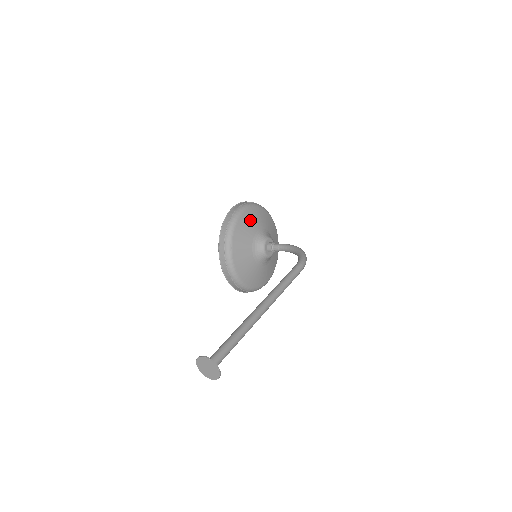
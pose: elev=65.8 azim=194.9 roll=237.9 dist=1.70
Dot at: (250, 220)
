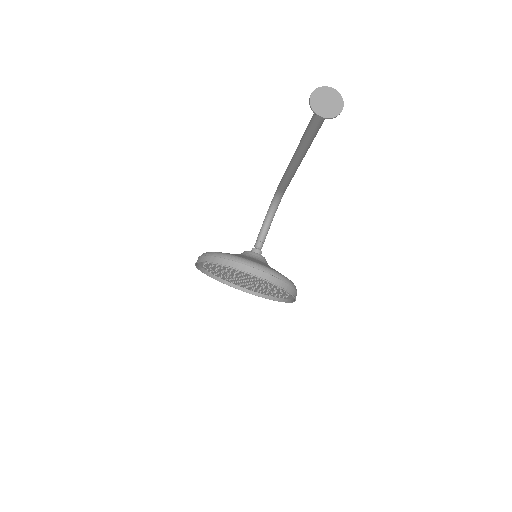
Dot at: occluded
